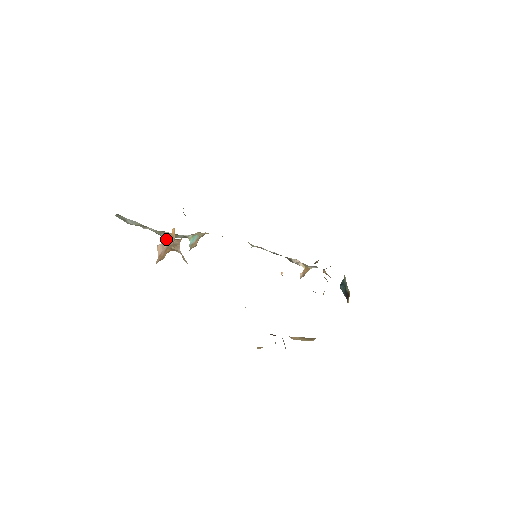
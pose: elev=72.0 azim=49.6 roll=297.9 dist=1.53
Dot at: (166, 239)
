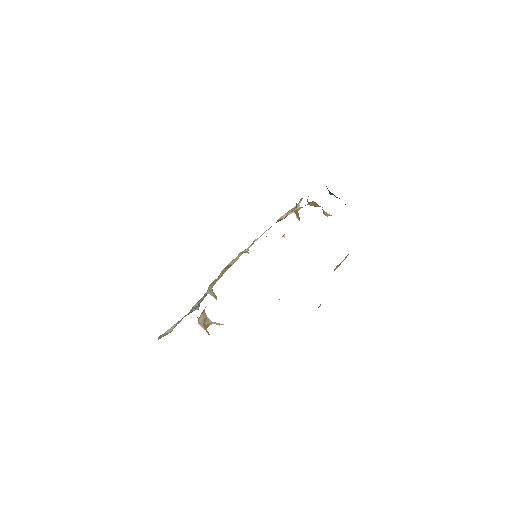
Dot at: (198, 308)
